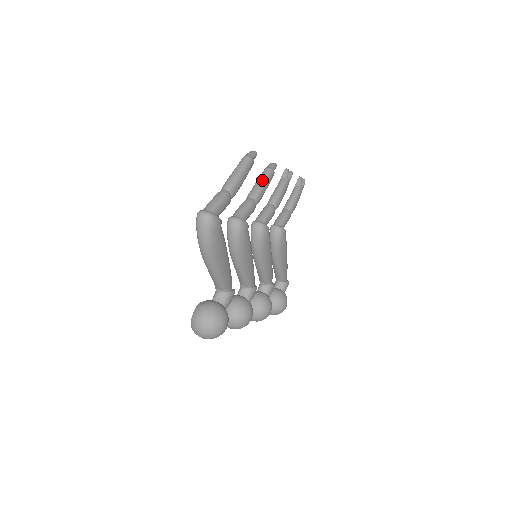
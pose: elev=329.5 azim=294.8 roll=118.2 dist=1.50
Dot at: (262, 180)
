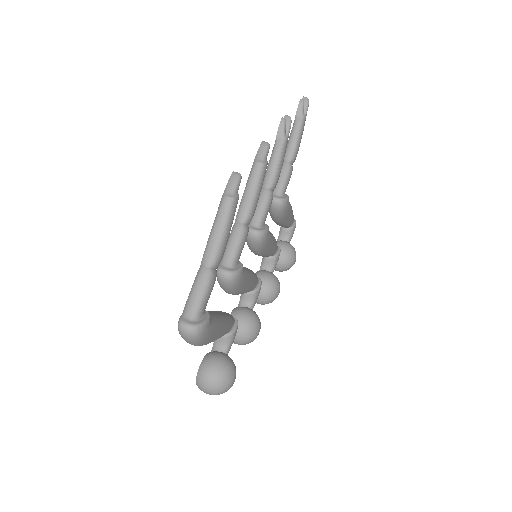
Dot at: (252, 188)
